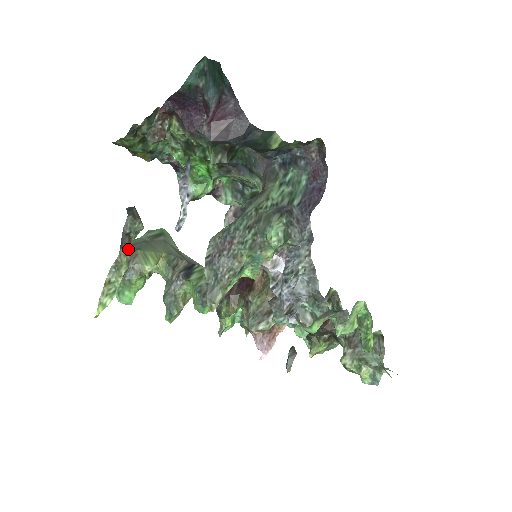
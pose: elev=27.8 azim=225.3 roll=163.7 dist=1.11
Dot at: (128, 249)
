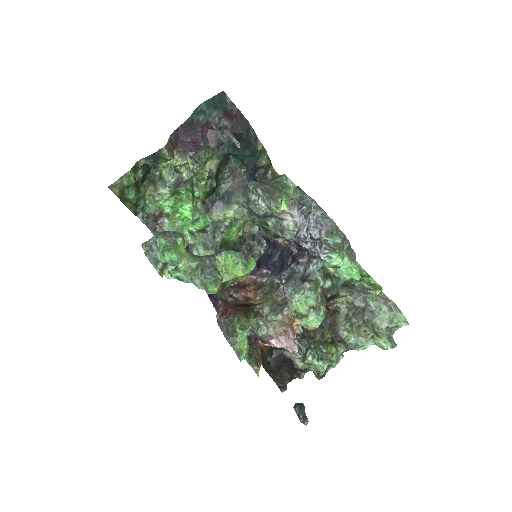
Dot at: occluded
